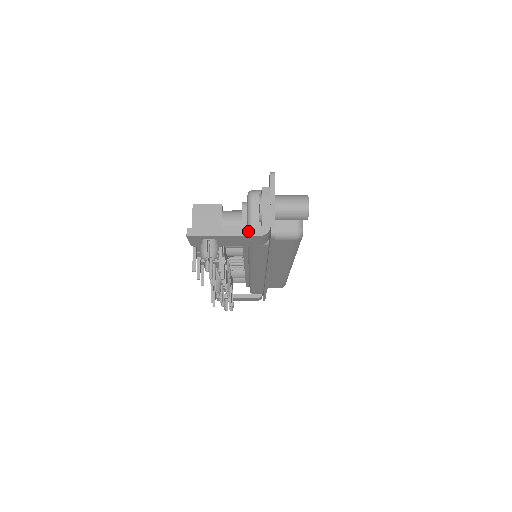
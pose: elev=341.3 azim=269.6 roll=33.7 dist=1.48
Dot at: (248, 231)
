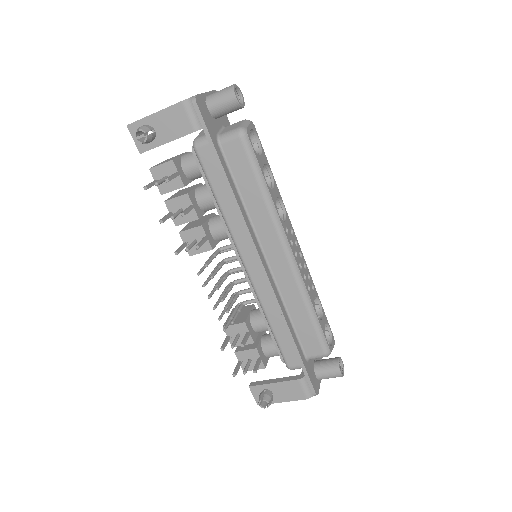
Dot at: (174, 105)
